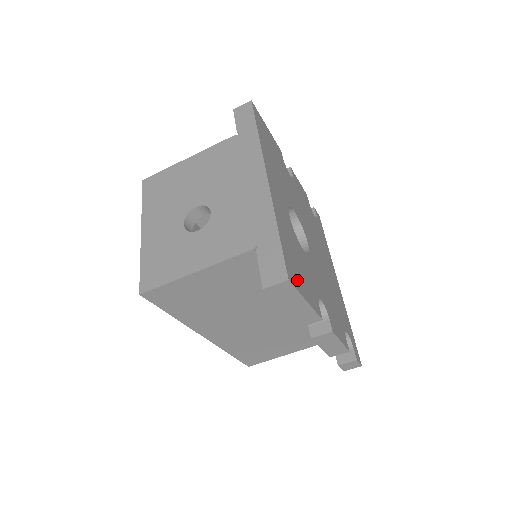
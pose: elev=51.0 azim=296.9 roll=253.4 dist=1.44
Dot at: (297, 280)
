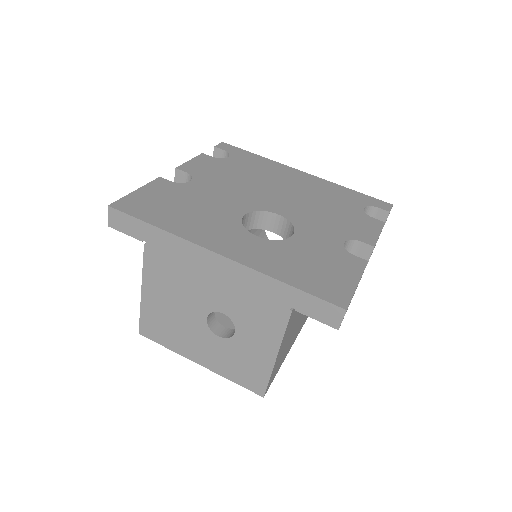
Dot at: (339, 287)
